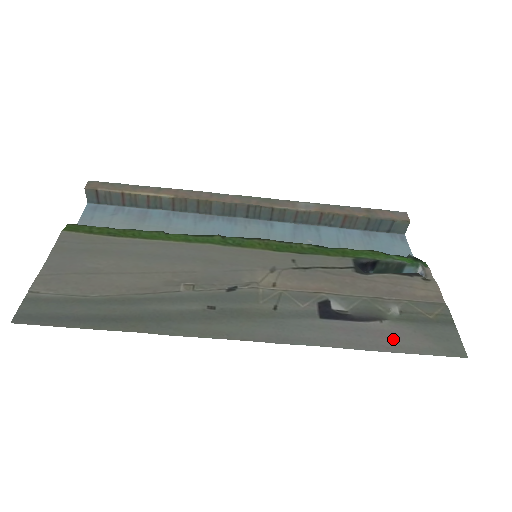
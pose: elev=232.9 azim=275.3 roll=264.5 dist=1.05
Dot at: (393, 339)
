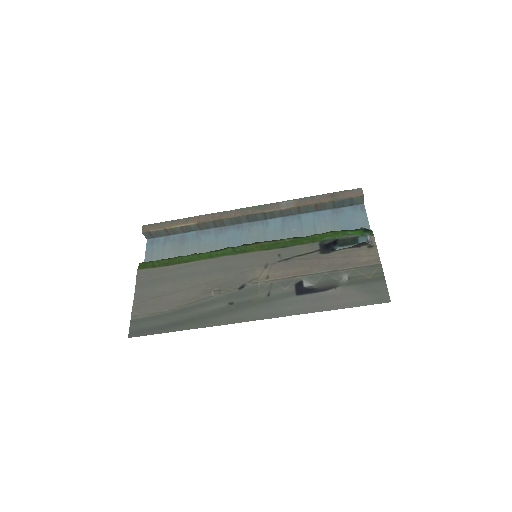
Dot at: (342, 299)
